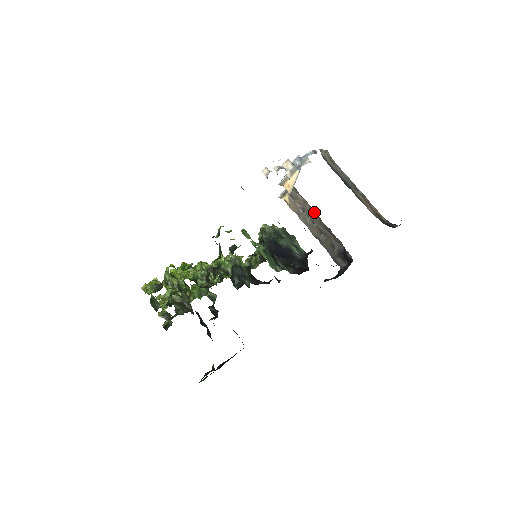
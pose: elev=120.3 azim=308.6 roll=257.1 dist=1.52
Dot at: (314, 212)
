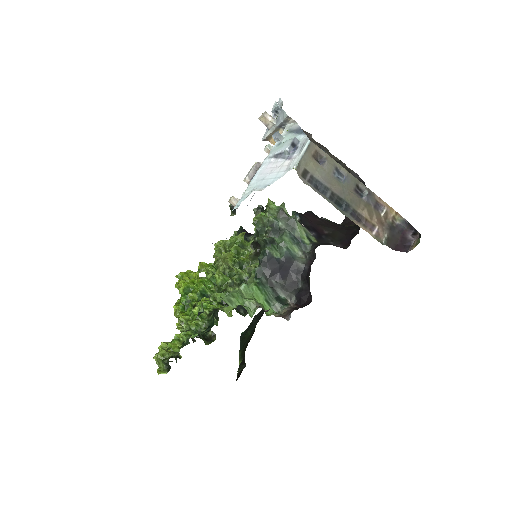
Dot at: occluded
